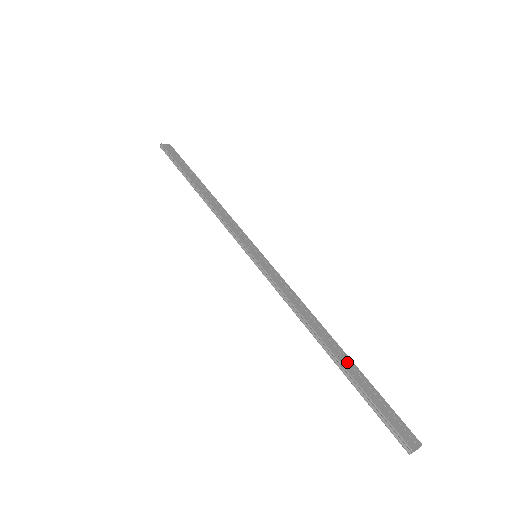
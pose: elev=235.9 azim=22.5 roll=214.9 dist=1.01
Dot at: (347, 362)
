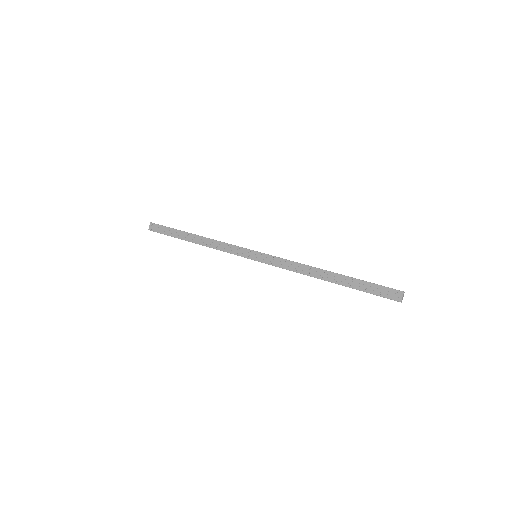
Dot at: (343, 280)
